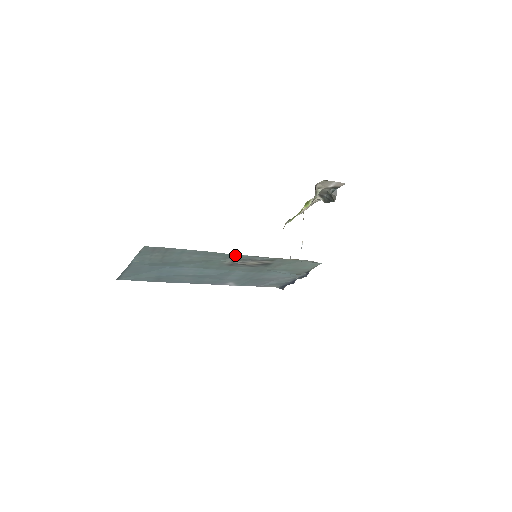
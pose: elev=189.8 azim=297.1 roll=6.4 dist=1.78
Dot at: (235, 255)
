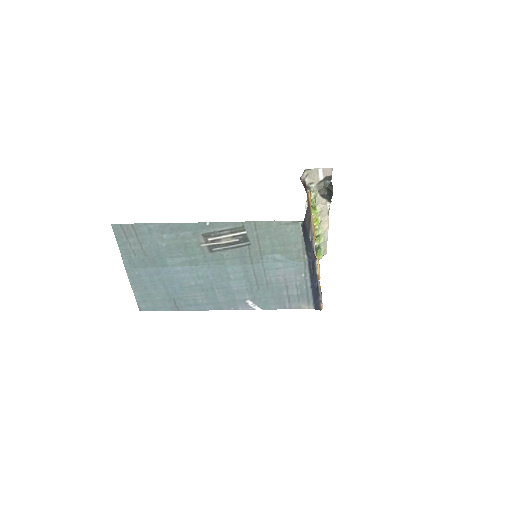
Dot at: (198, 225)
